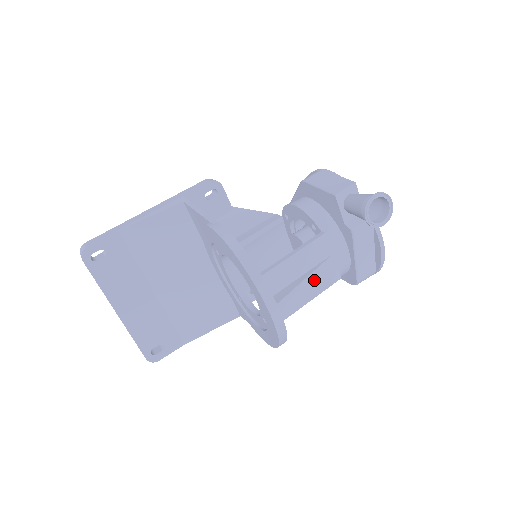
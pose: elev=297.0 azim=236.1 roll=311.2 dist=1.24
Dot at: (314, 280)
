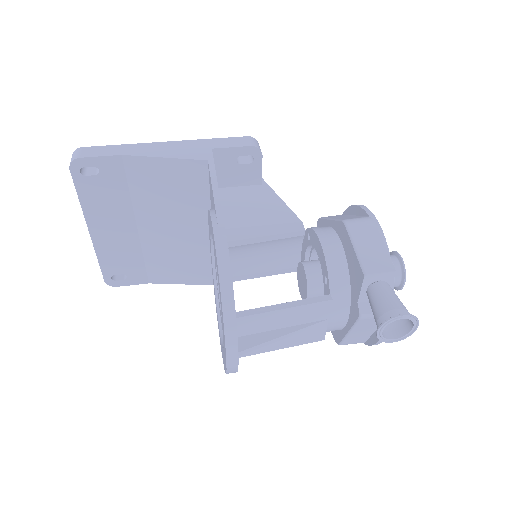
Dot at: occluded
